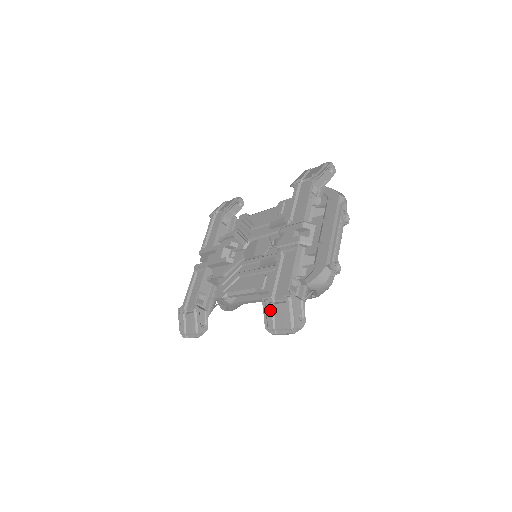
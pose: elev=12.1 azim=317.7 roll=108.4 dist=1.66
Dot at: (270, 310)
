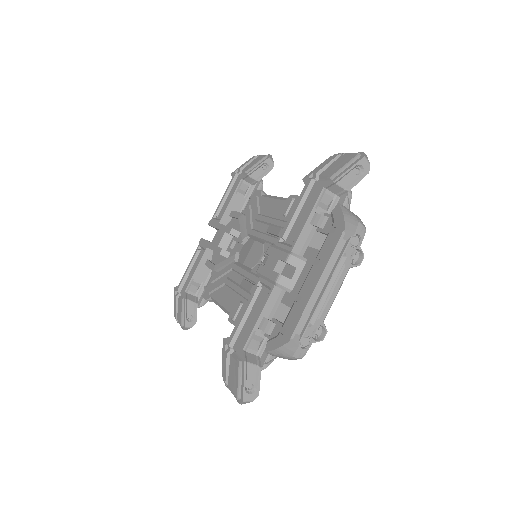
Dot at: (225, 360)
